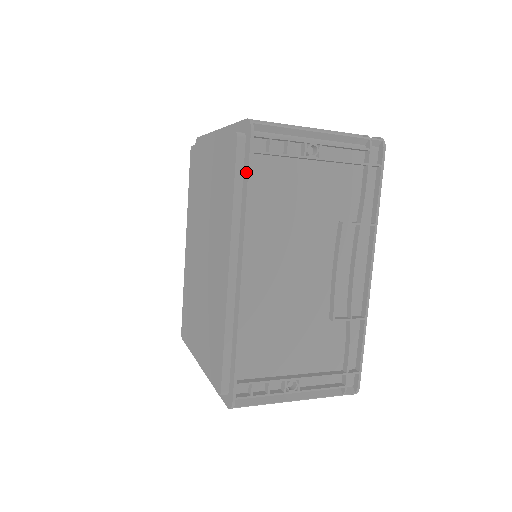
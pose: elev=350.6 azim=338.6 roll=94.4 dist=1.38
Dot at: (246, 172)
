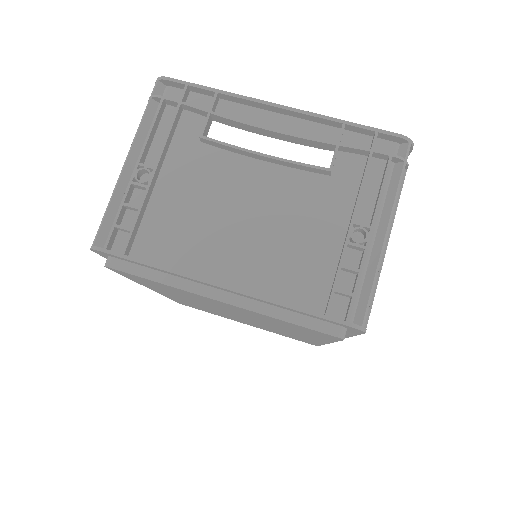
Dot at: (351, 334)
